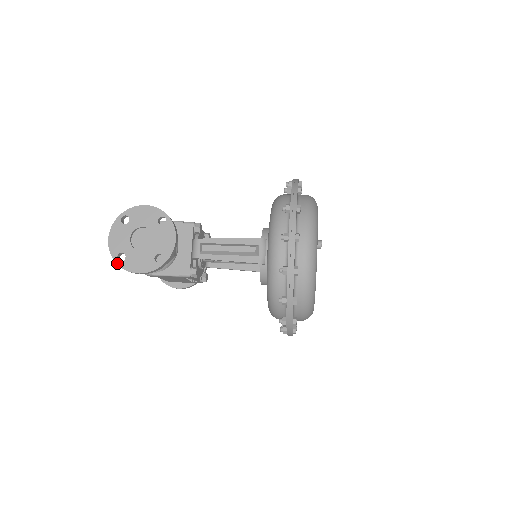
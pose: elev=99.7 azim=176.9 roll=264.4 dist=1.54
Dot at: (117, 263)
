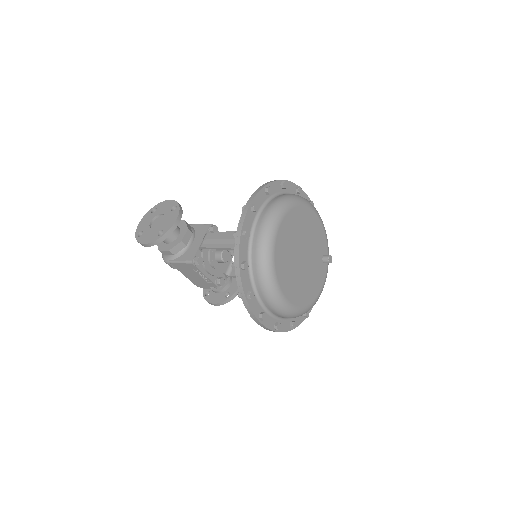
Dot at: (136, 238)
